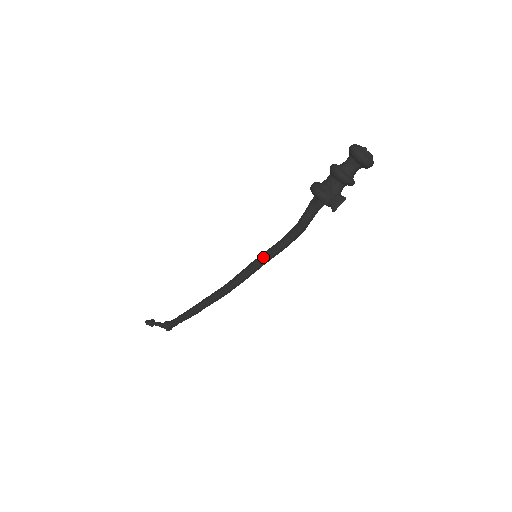
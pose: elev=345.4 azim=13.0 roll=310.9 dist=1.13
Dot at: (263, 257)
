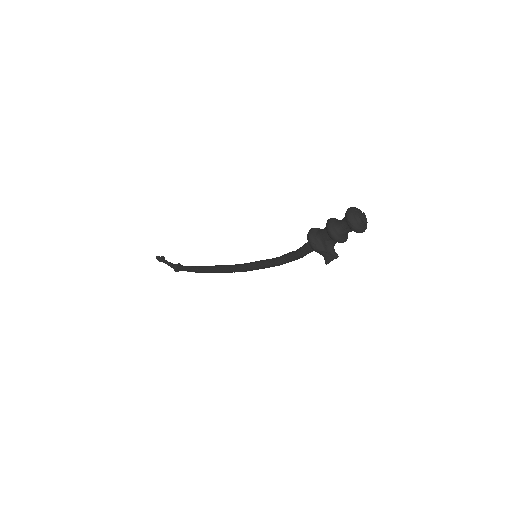
Dot at: (262, 266)
